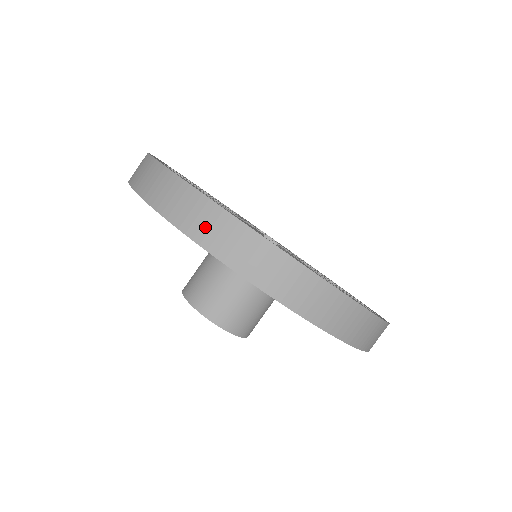
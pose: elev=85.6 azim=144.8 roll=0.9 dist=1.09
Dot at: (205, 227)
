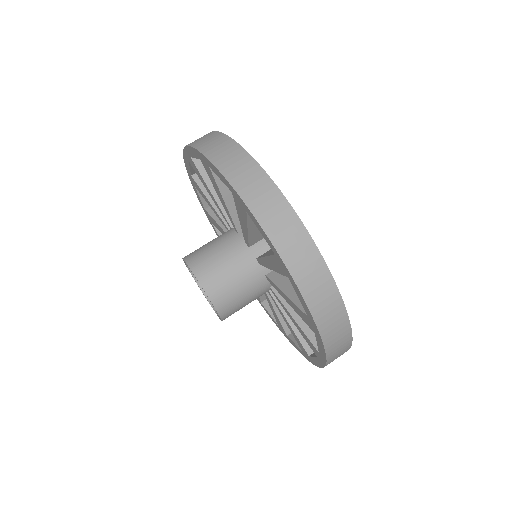
Dot at: occluded
